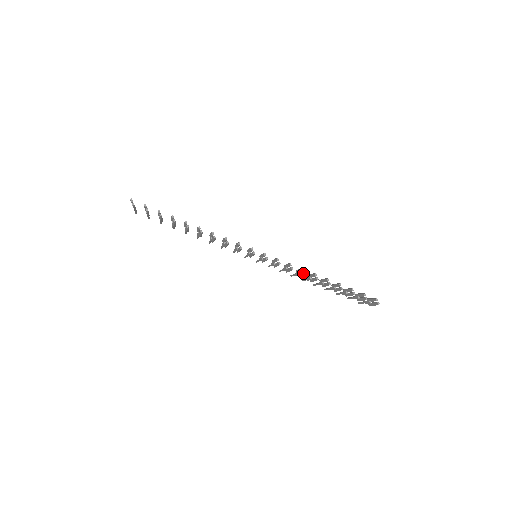
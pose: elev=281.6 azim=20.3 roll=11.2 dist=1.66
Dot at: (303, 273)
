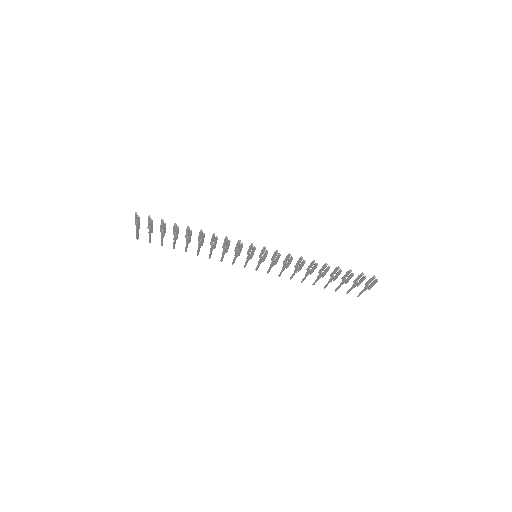
Dot at: (303, 261)
